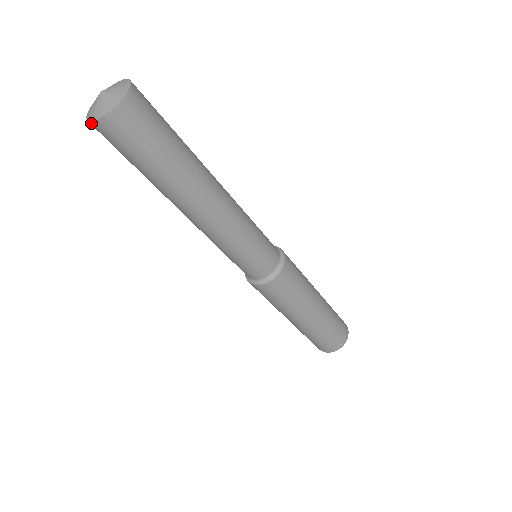
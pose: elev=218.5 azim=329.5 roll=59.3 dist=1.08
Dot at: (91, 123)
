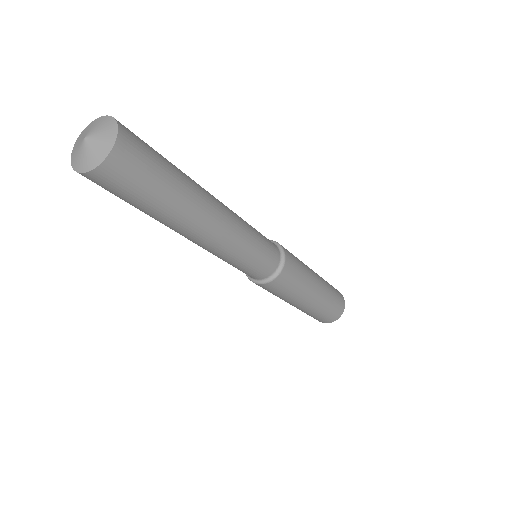
Dot at: (86, 174)
